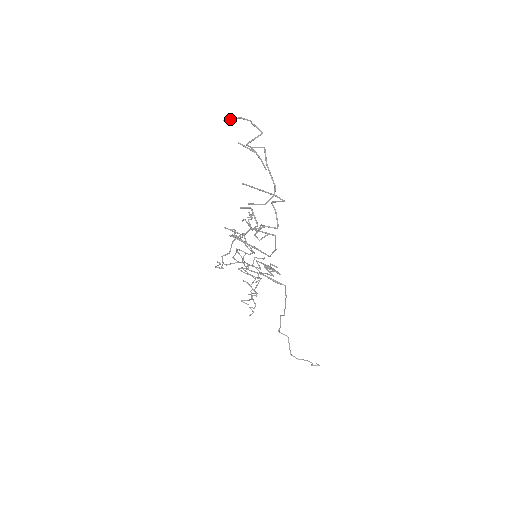
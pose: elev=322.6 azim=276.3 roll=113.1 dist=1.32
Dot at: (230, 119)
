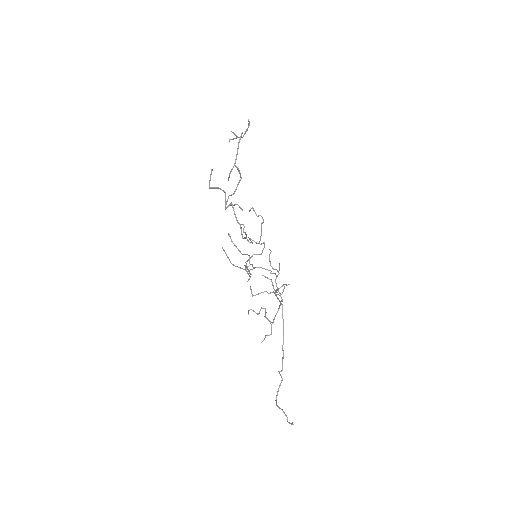
Dot at: occluded
